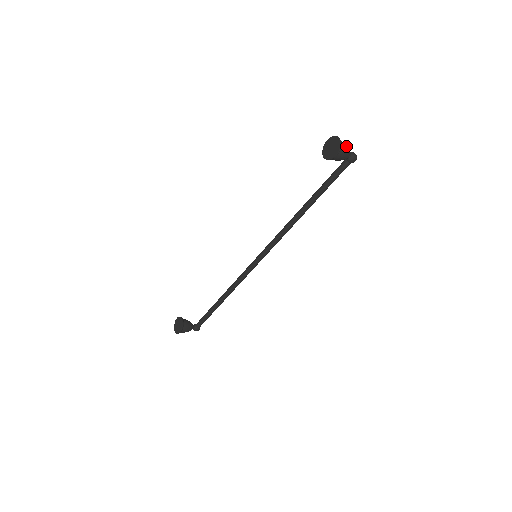
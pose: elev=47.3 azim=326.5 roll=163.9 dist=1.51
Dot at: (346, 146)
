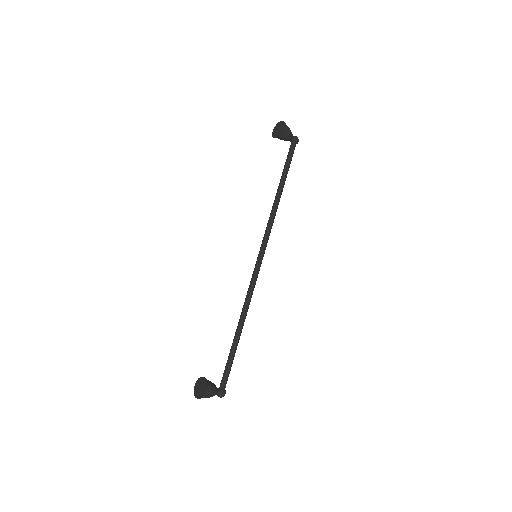
Dot at: occluded
